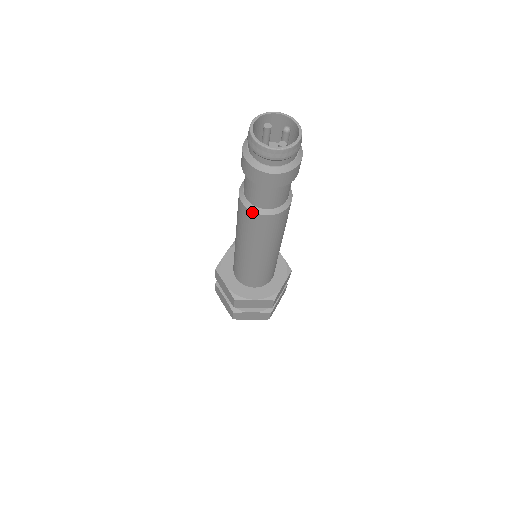
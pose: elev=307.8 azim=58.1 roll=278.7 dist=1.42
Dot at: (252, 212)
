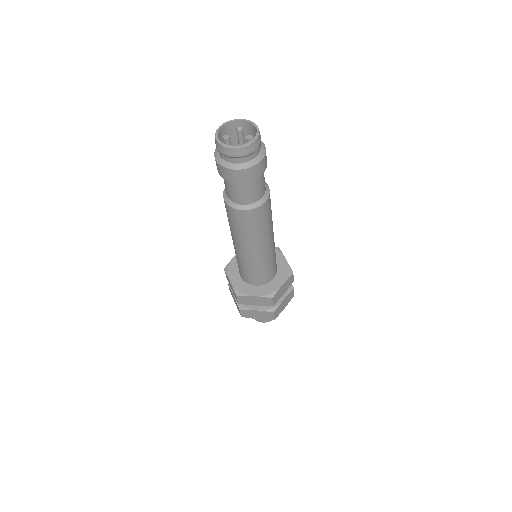
Dot at: (254, 209)
